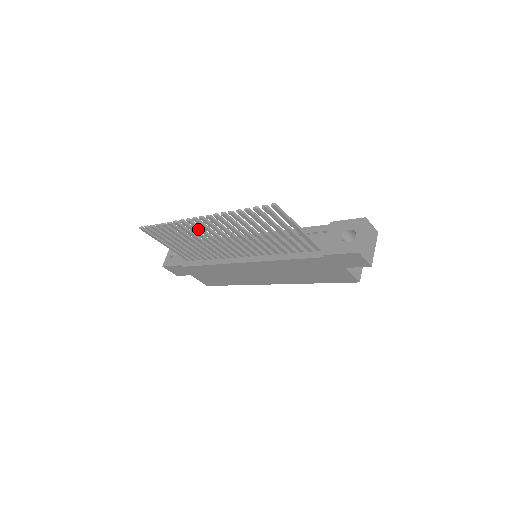
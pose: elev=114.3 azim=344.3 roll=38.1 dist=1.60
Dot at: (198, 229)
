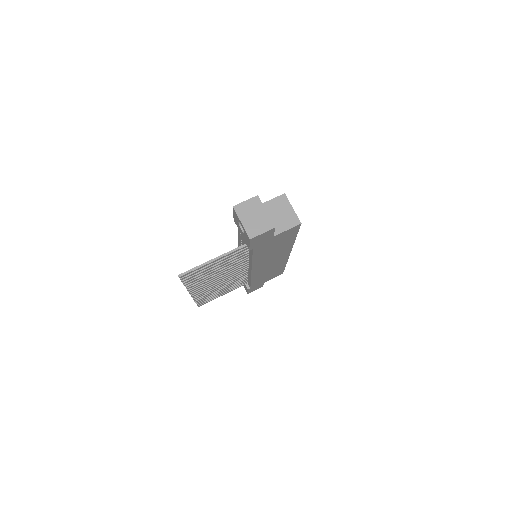
Dot at: (205, 291)
